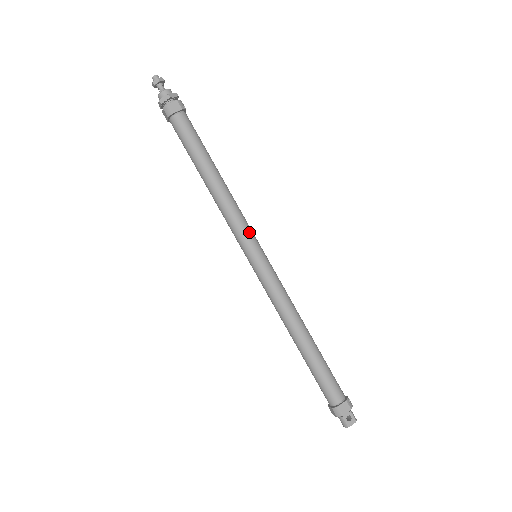
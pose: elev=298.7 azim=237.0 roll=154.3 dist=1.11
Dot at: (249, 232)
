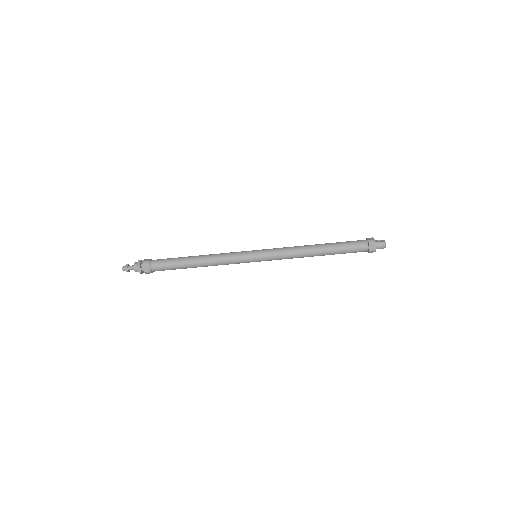
Dot at: (240, 252)
